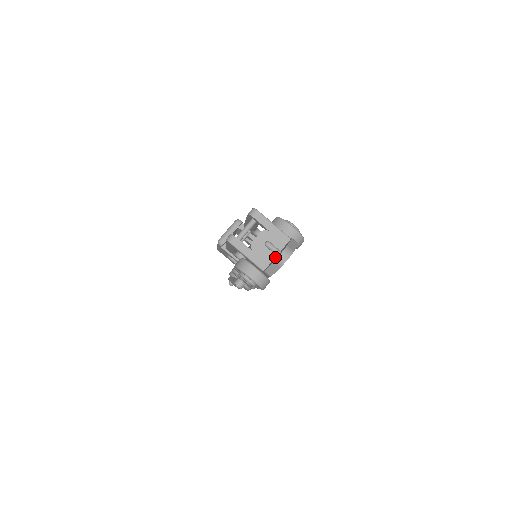
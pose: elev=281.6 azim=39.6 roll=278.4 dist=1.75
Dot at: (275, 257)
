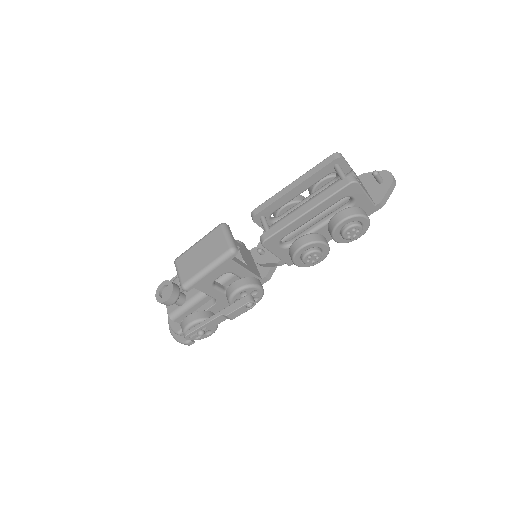
Dot at: (371, 191)
